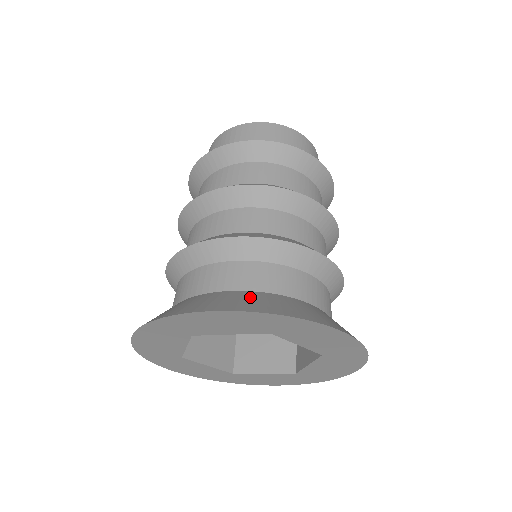
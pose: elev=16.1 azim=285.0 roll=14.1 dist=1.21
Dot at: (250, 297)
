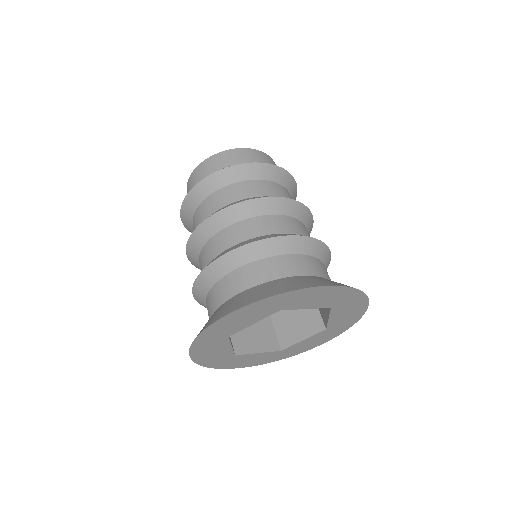
Dot at: (329, 280)
